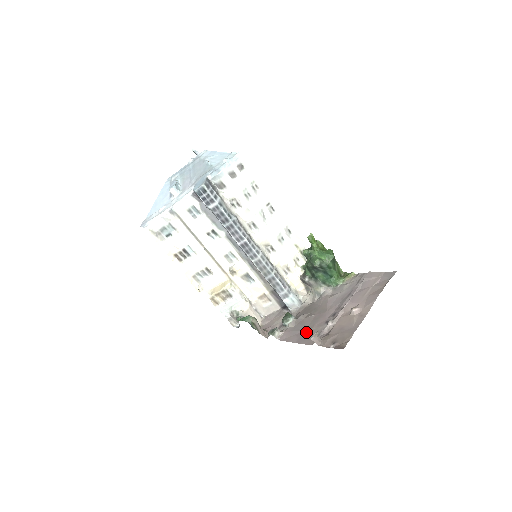
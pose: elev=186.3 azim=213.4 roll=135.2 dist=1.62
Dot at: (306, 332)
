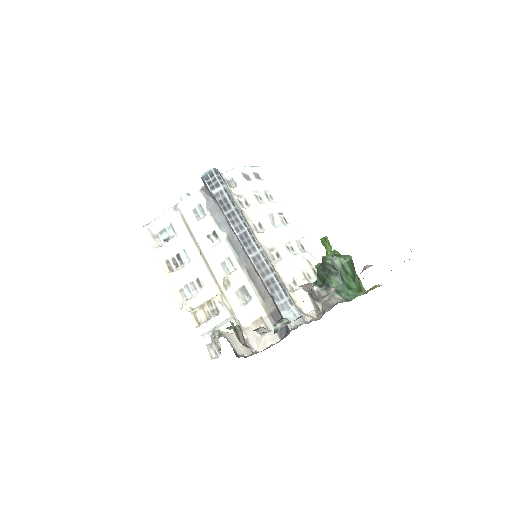
Dot at: occluded
